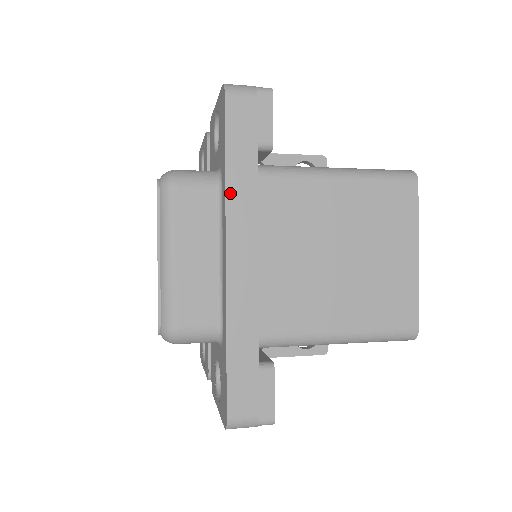
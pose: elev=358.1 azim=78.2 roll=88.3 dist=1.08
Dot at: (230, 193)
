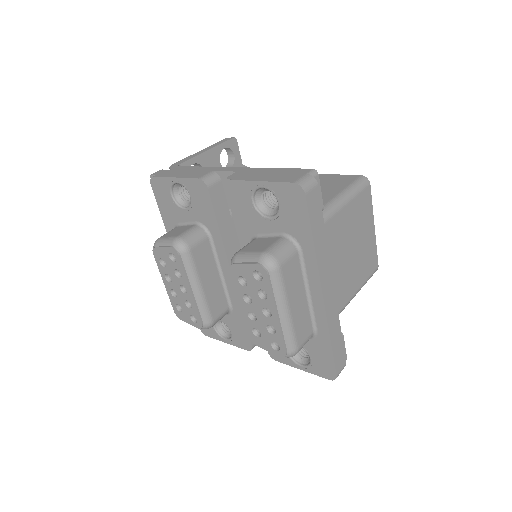
Dot at: (318, 257)
